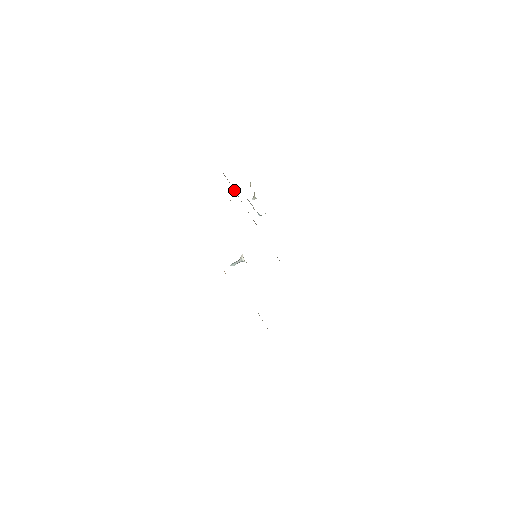
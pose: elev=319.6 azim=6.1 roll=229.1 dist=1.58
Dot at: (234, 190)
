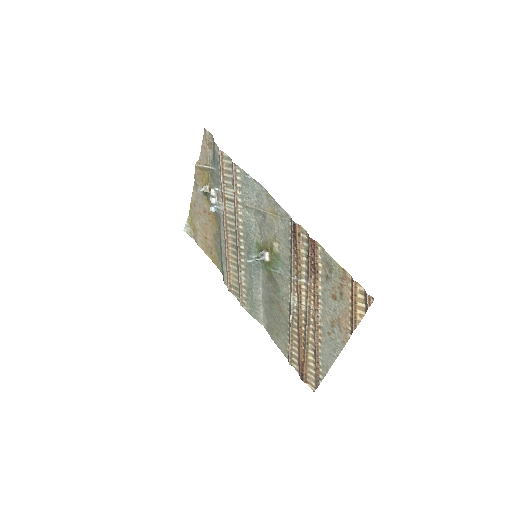
Dot at: (221, 178)
